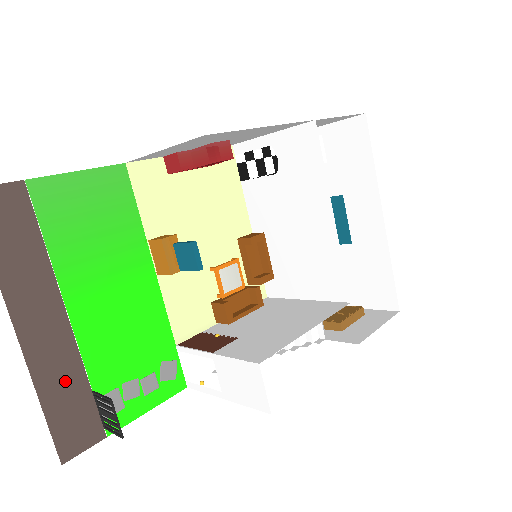
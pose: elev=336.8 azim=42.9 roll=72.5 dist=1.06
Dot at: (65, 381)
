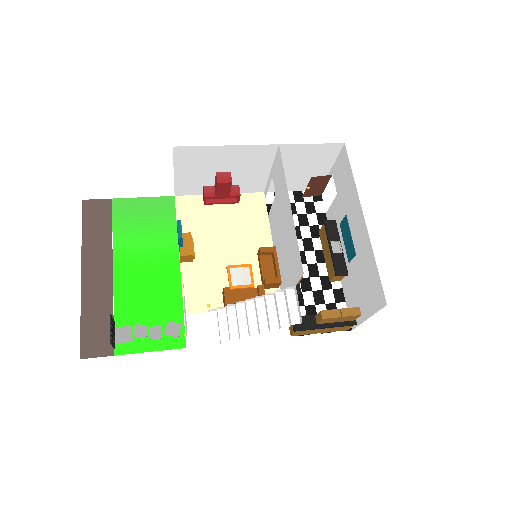
Dot at: (99, 308)
